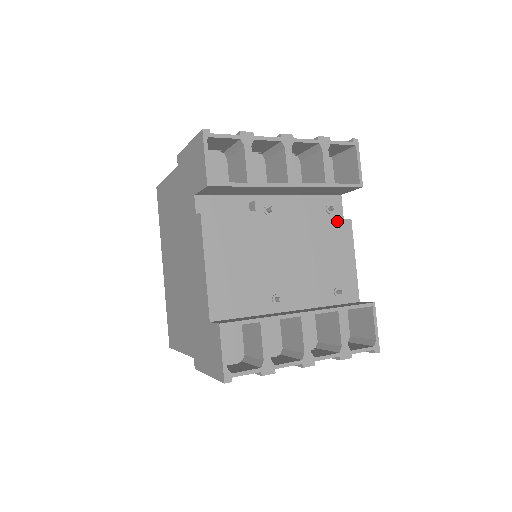
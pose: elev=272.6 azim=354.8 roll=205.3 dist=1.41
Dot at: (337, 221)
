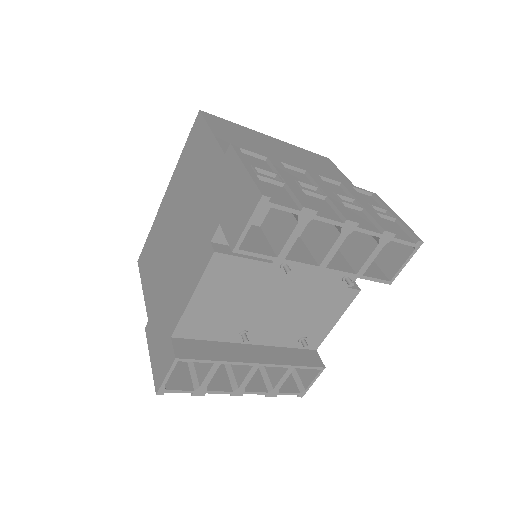
Dot at: (346, 289)
